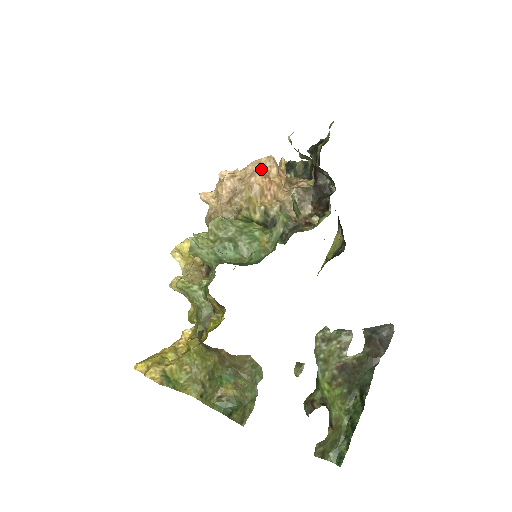
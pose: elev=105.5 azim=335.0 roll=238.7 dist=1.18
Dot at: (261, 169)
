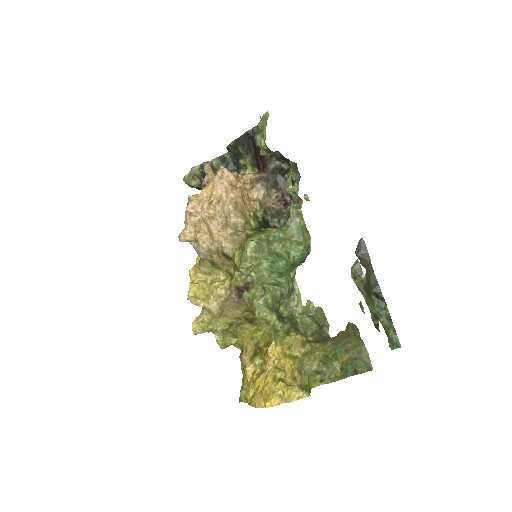
Dot at: (228, 183)
